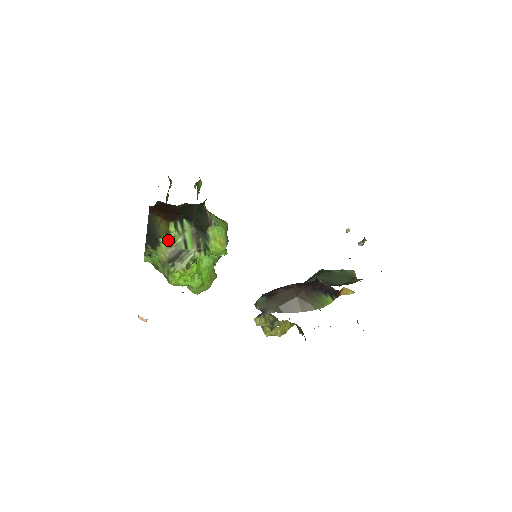
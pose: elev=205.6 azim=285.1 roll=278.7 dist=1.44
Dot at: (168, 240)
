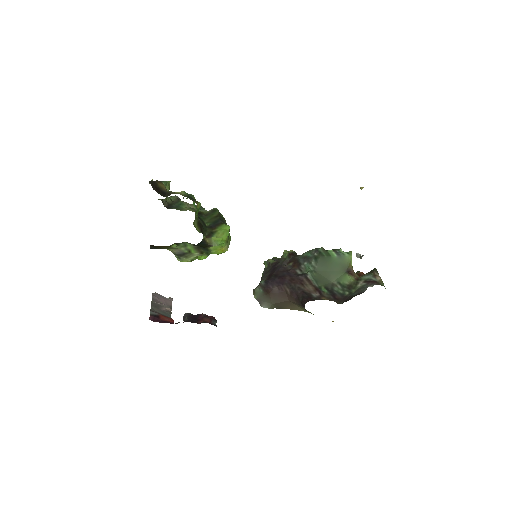
Dot at: (172, 248)
